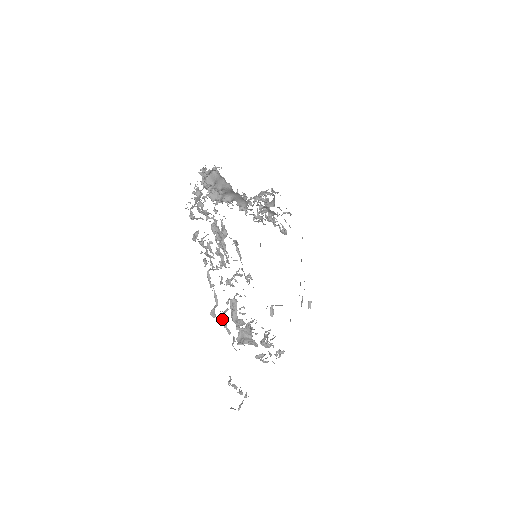
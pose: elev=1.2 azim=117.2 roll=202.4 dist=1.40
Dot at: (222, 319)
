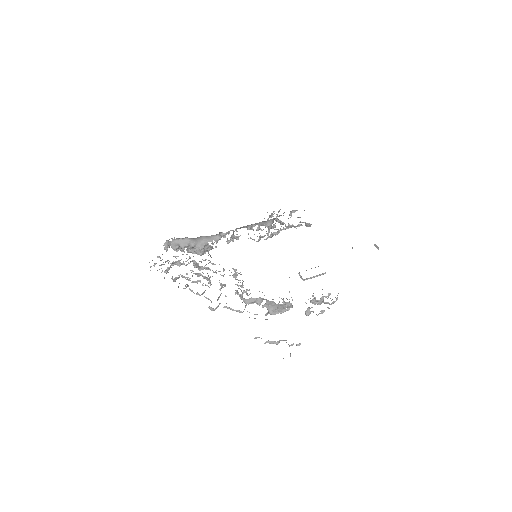
Dot at: (225, 307)
